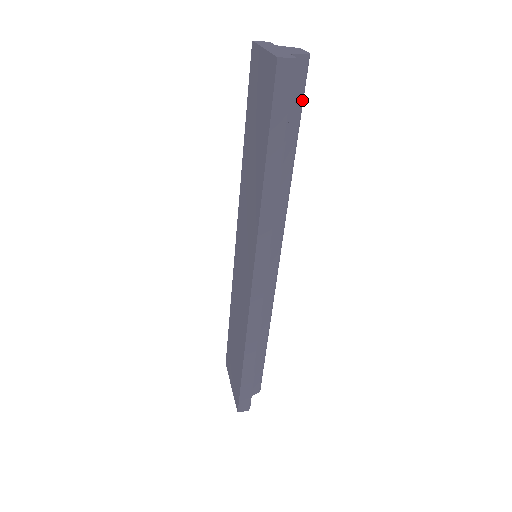
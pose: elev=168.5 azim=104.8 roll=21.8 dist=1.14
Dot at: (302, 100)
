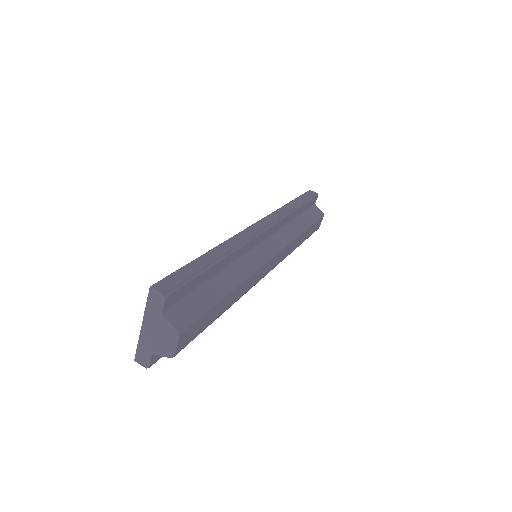
Dot at: (194, 337)
